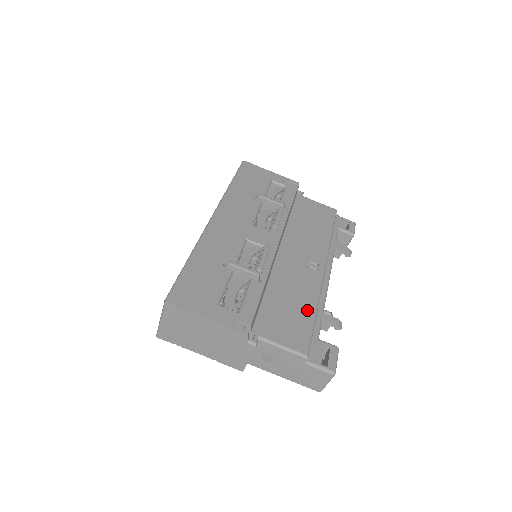
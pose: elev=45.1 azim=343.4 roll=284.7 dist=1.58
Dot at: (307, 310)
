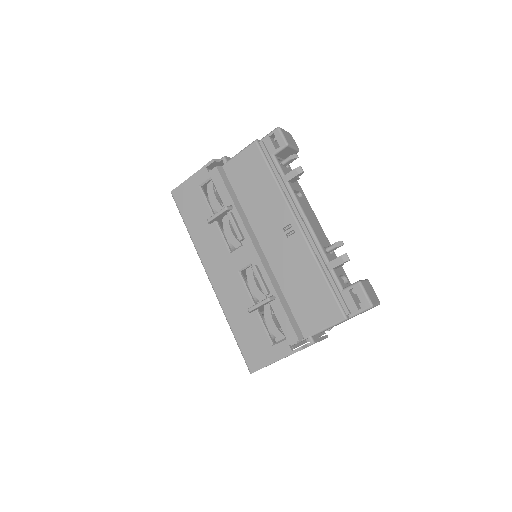
Dot at: (317, 280)
